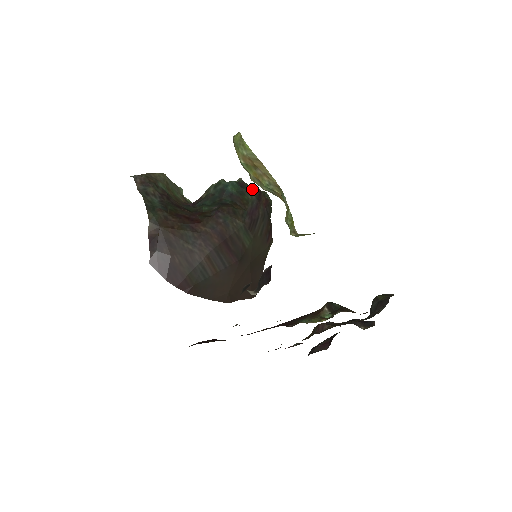
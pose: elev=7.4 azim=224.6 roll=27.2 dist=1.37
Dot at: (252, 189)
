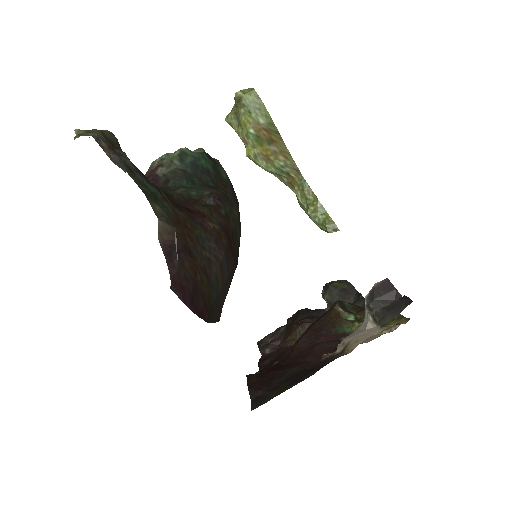
Dot at: (219, 164)
